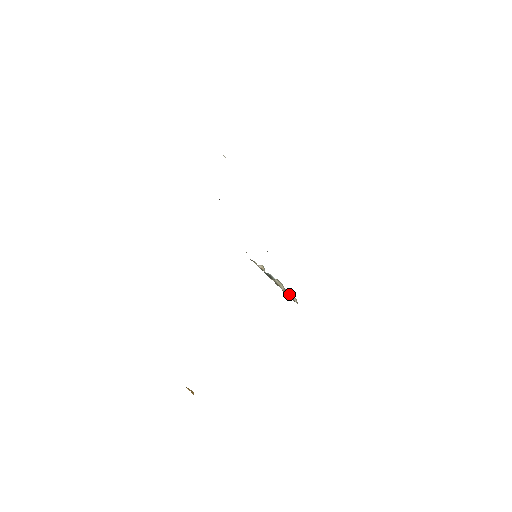
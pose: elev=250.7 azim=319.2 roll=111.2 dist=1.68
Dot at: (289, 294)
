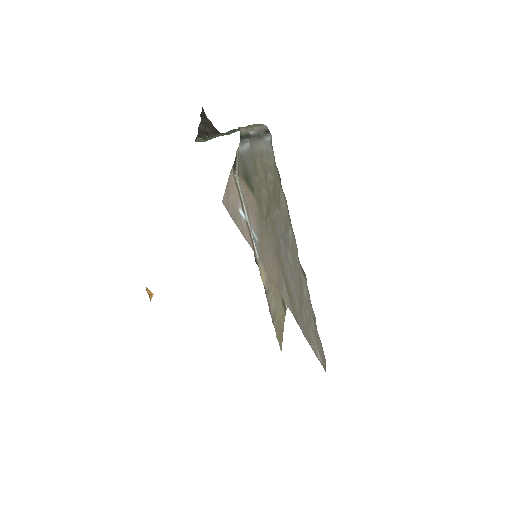
Dot at: occluded
